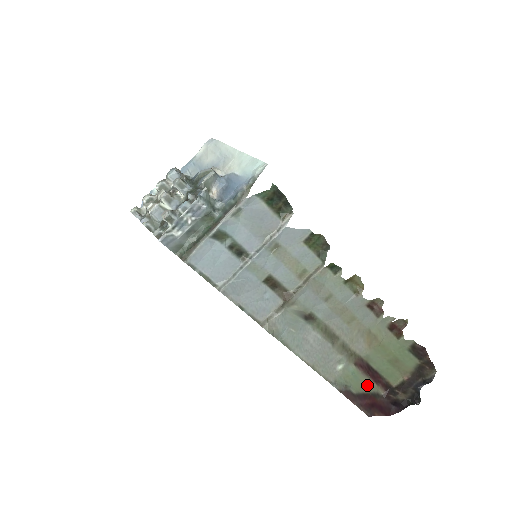
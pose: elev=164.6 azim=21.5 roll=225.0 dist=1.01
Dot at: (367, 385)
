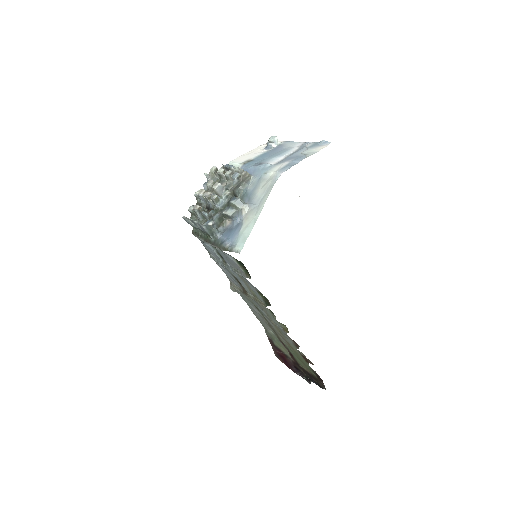
Dot at: (285, 350)
